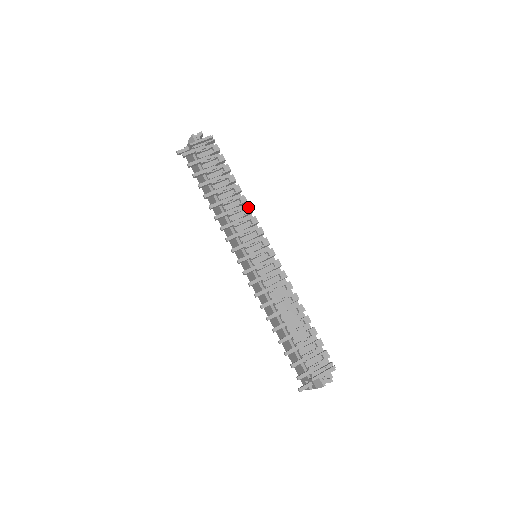
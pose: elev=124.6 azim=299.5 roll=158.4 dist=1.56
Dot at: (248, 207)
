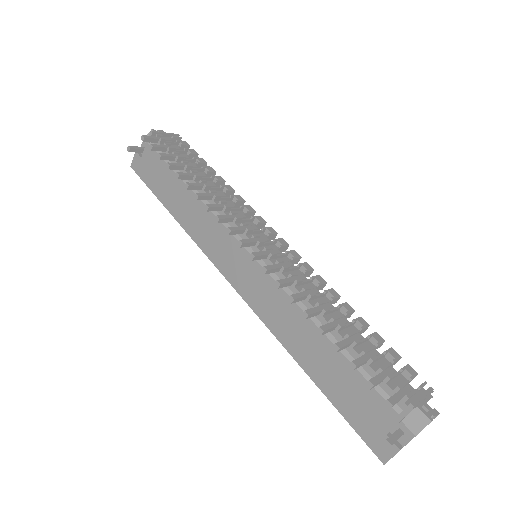
Dot at: (238, 196)
